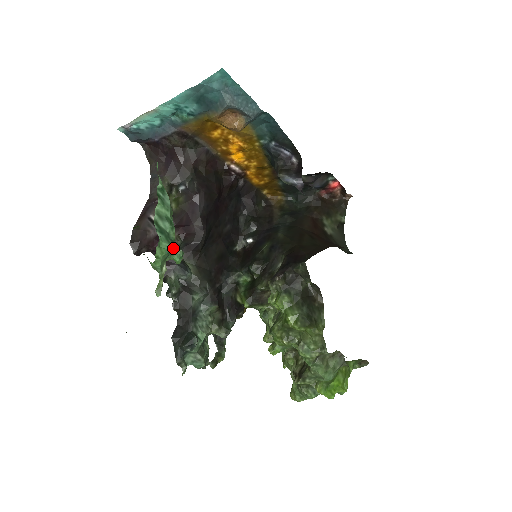
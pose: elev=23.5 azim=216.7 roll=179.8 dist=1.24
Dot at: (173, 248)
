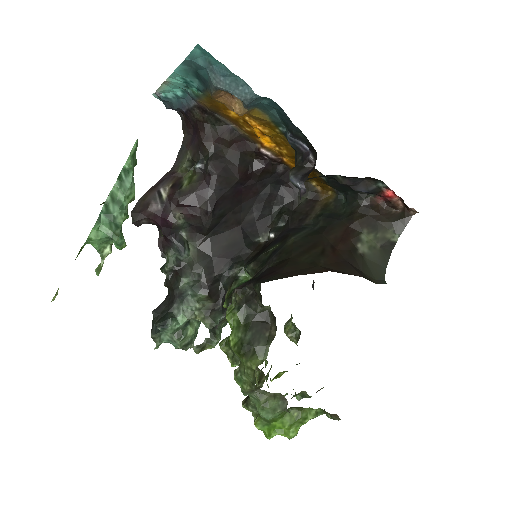
Dot at: (112, 233)
